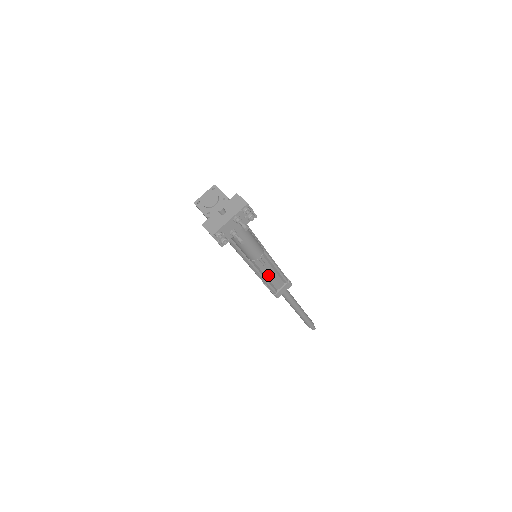
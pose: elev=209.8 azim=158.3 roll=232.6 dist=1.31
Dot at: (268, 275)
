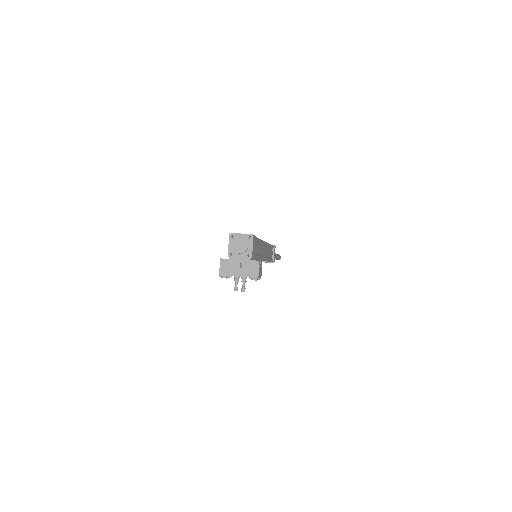
Dot at: occluded
